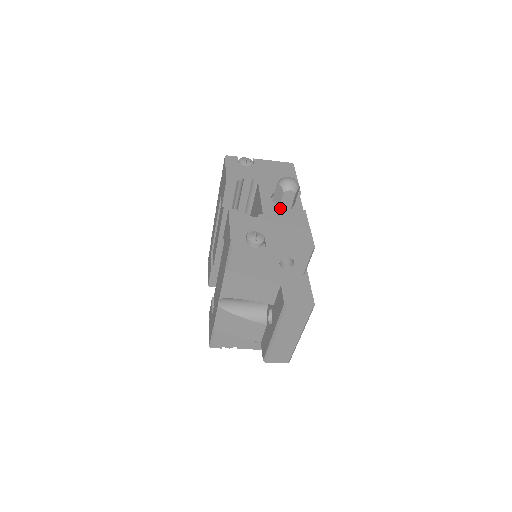
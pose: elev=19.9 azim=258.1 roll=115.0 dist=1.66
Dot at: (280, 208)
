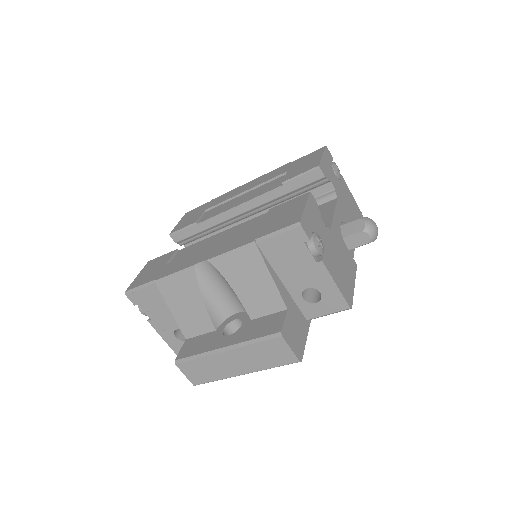
Dot at: (343, 240)
